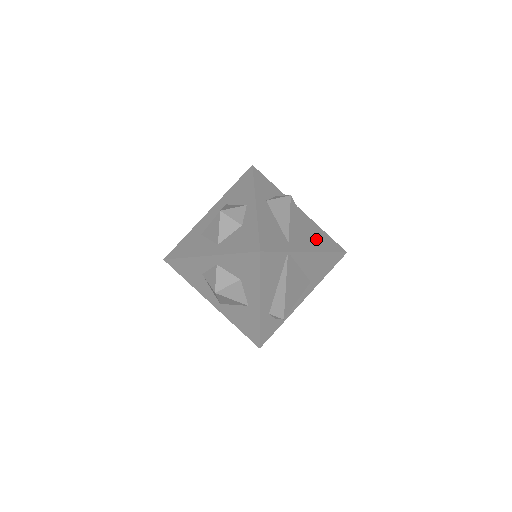
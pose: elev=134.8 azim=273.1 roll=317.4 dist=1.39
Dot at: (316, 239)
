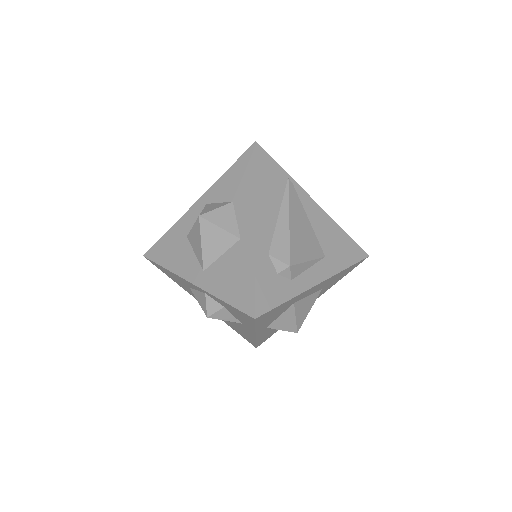
Dot at: occluded
